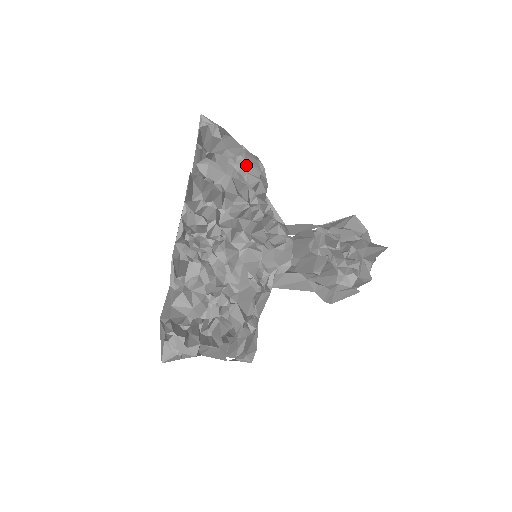
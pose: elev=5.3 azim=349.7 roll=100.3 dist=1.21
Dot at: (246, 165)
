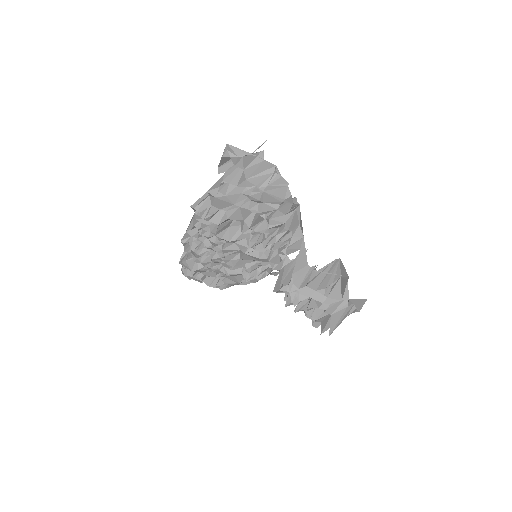
Dot at: (263, 196)
